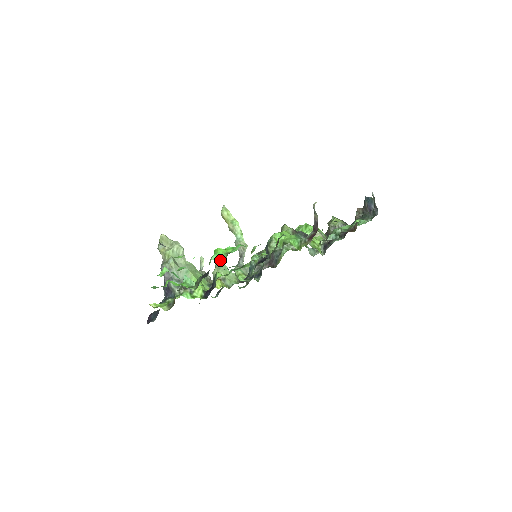
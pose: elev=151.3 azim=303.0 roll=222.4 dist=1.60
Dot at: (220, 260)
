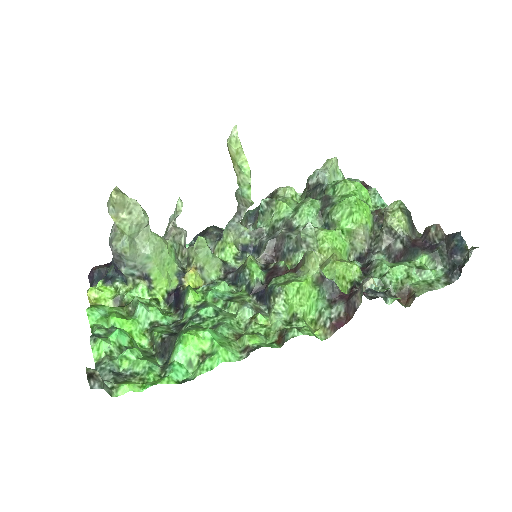
Dot at: (186, 373)
